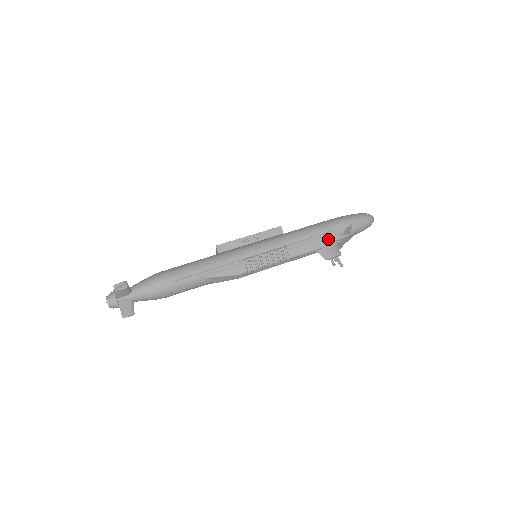
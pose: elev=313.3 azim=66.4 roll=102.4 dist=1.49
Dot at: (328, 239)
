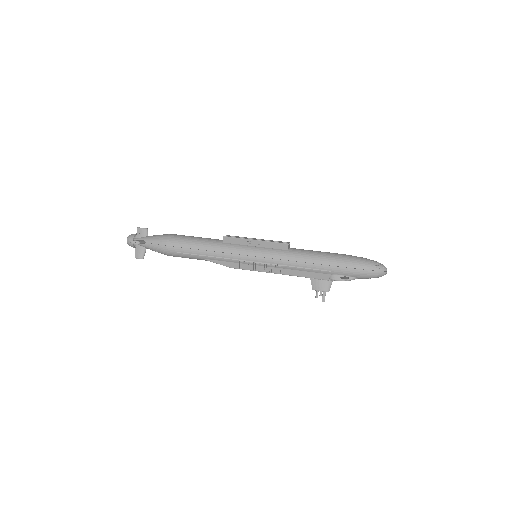
Dot at: (324, 275)
